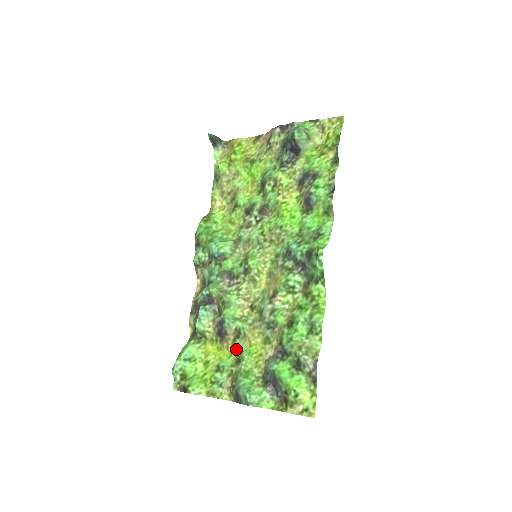
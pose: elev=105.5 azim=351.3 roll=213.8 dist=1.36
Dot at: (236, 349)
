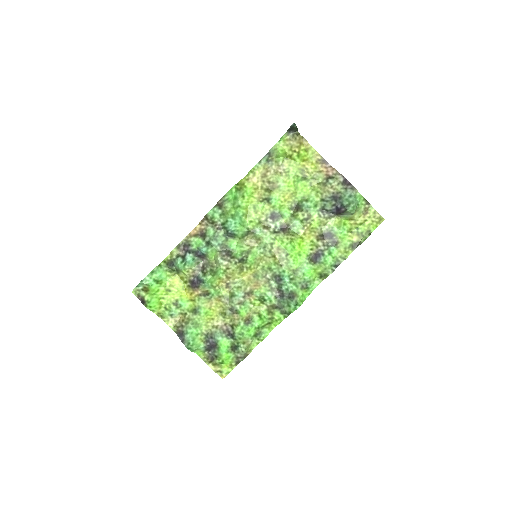
Dot at: (198, 301)
